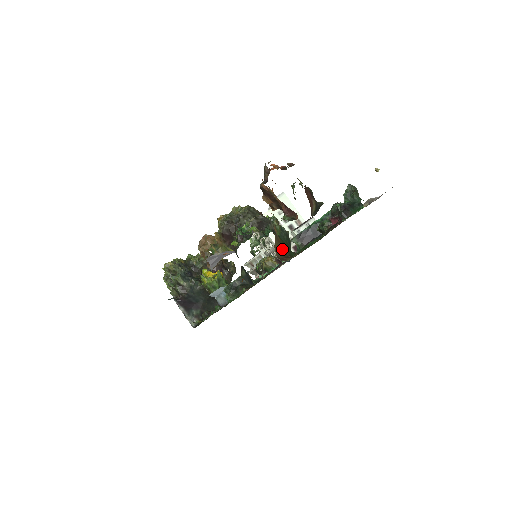
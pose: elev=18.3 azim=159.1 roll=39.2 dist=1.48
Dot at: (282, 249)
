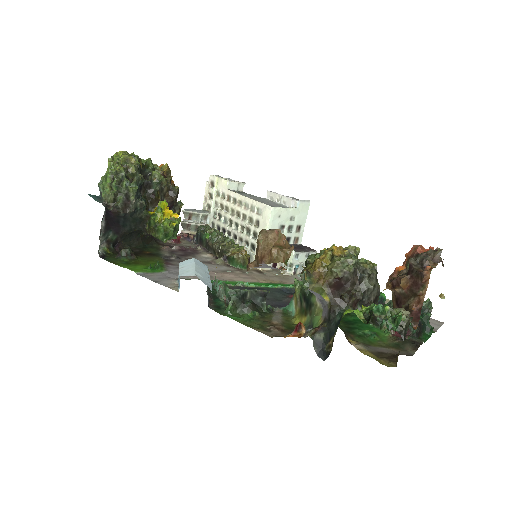
Dot at: occluded
